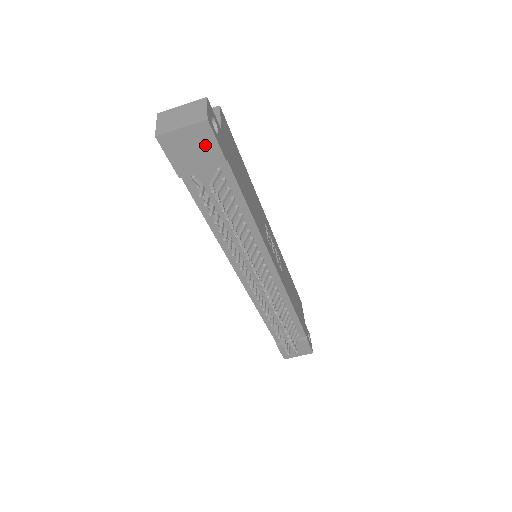
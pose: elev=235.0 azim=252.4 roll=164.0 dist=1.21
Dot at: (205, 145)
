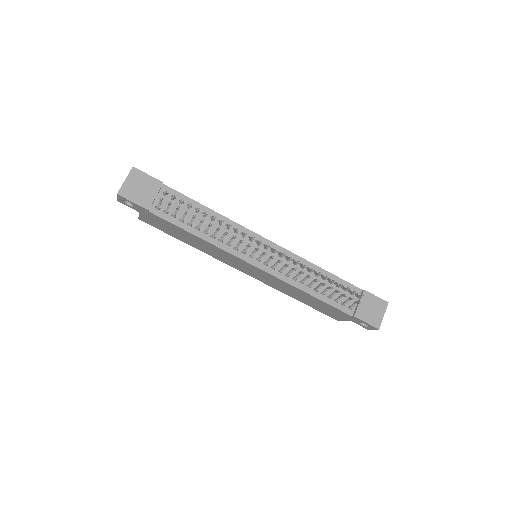
Dot at: (144, 181)
